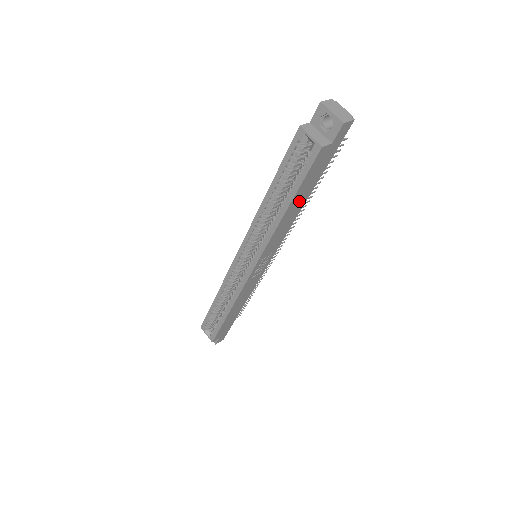
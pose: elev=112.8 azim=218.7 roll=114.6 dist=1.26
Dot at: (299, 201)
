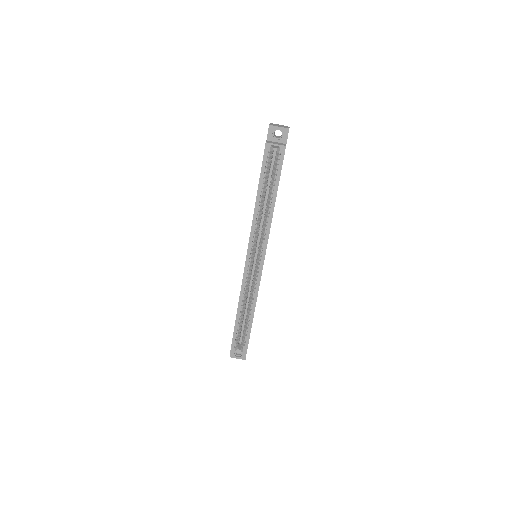
Dot at: occluded
